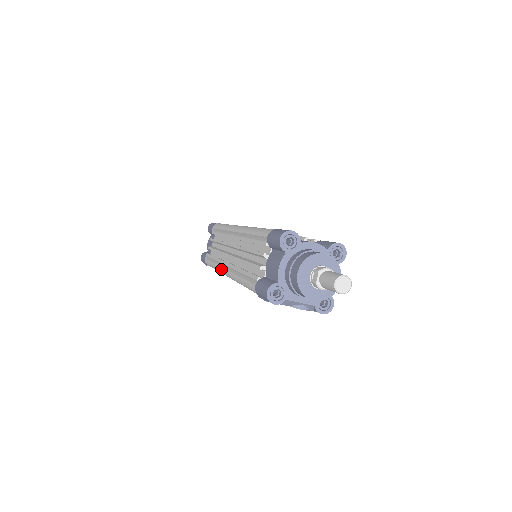
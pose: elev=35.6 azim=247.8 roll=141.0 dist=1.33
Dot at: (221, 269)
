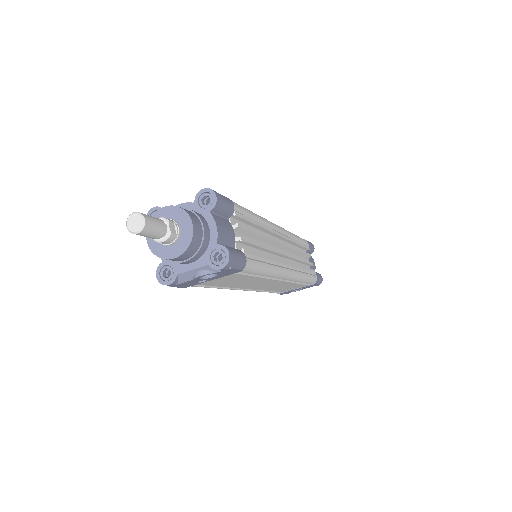
Dot at: occluded
